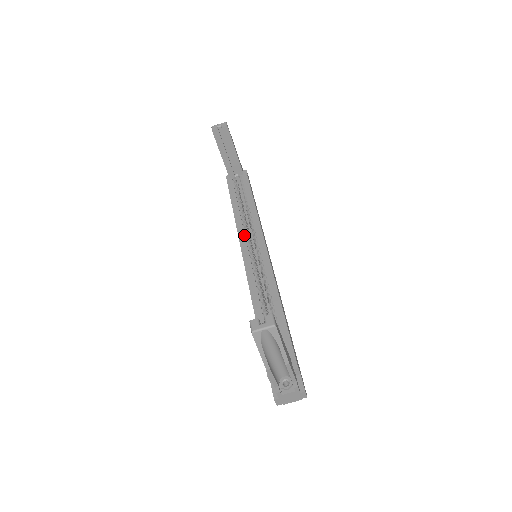
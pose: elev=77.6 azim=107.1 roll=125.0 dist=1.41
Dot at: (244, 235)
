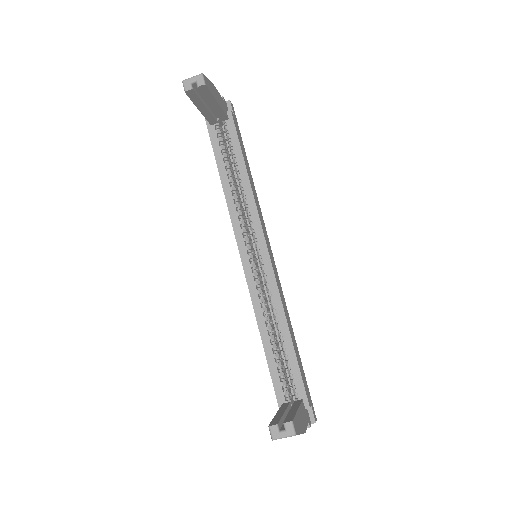
Dot at: (240, 228)
